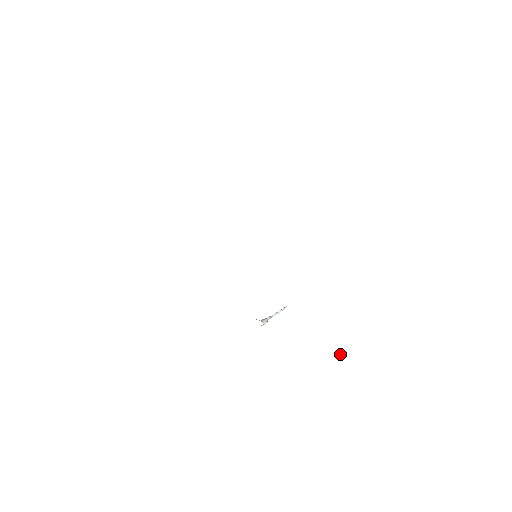
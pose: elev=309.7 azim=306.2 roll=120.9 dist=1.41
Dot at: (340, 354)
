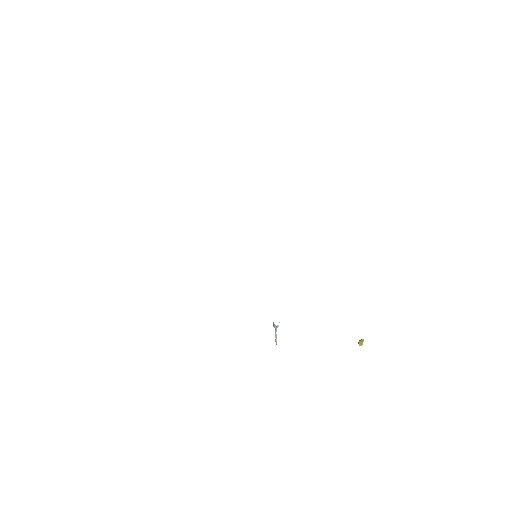
Dot at: (359, 341)
